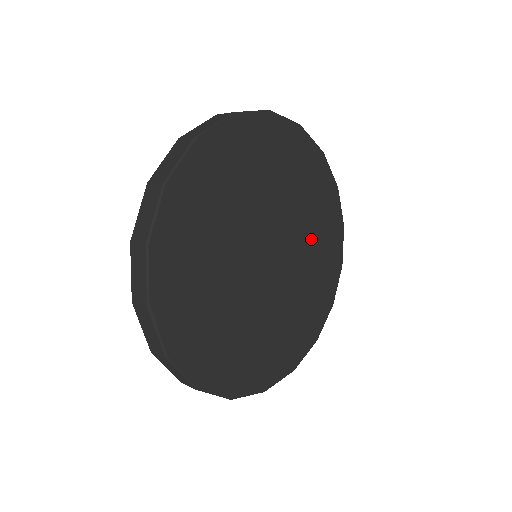
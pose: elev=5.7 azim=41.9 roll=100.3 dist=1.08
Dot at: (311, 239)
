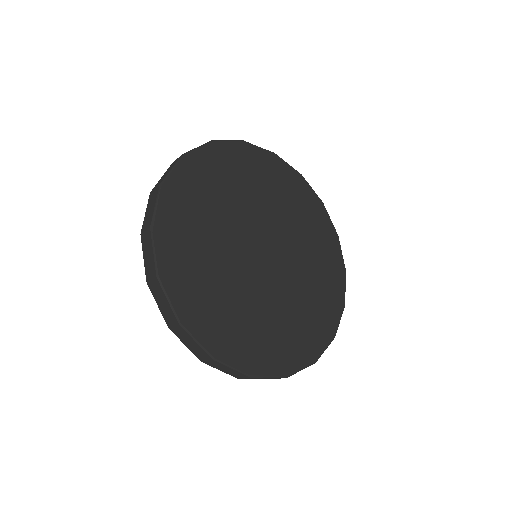
Dot at: (270, 198)
